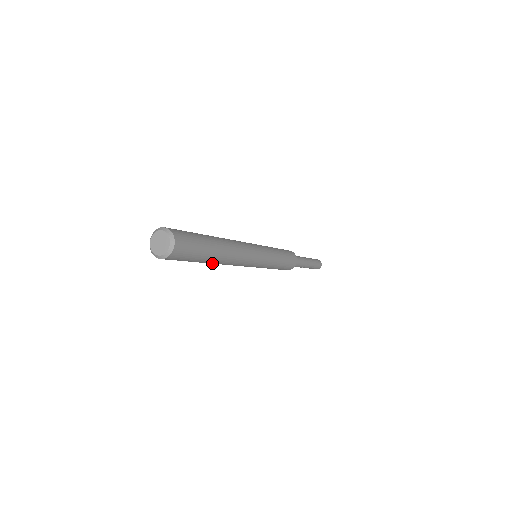
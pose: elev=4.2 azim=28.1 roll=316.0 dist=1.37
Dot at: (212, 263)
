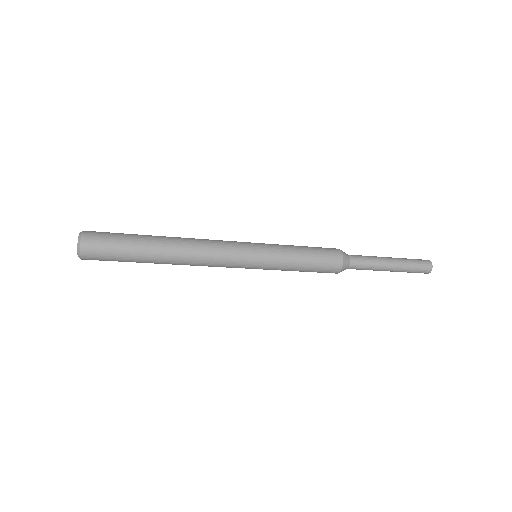
Dot at: (164, 257)
